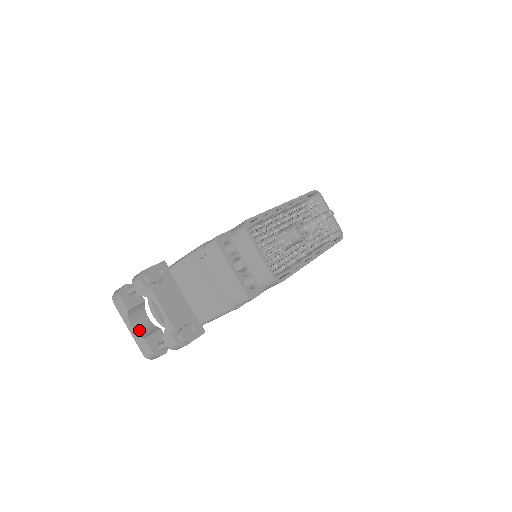
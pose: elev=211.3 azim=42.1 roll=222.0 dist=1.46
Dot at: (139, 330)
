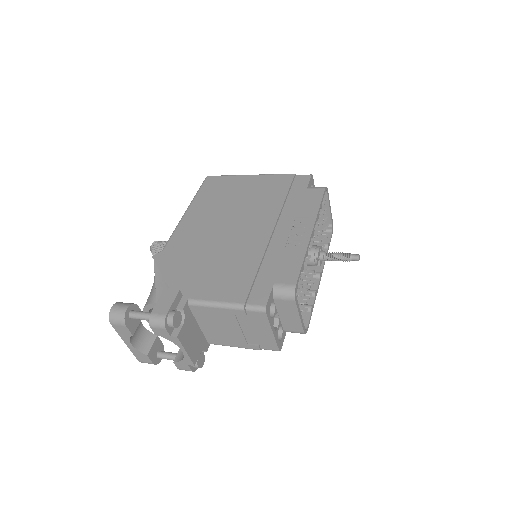
Dot at: (138, 344)
